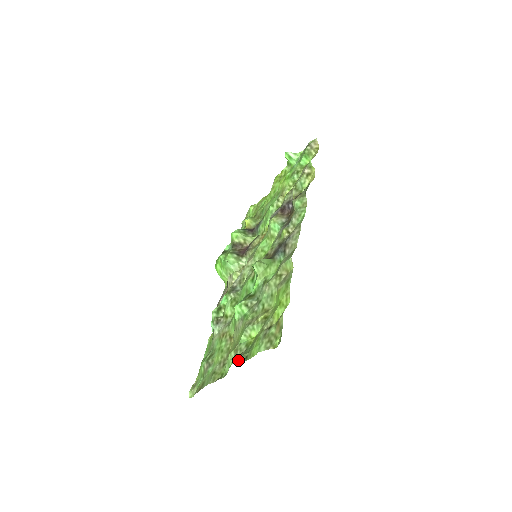
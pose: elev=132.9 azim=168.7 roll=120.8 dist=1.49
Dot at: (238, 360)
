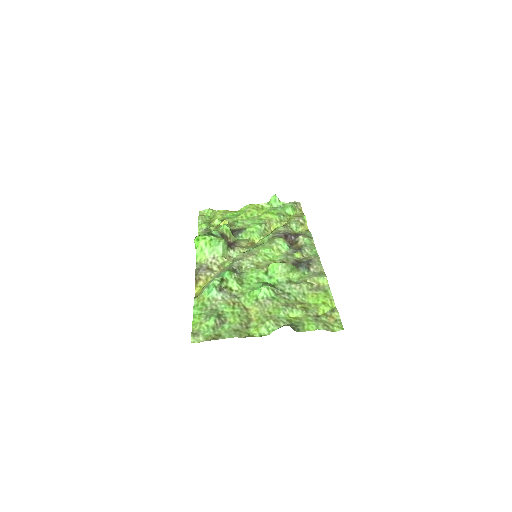
Dot at: (293, 328)
